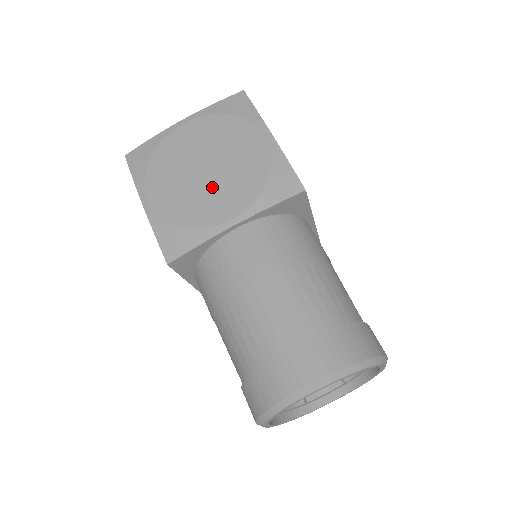
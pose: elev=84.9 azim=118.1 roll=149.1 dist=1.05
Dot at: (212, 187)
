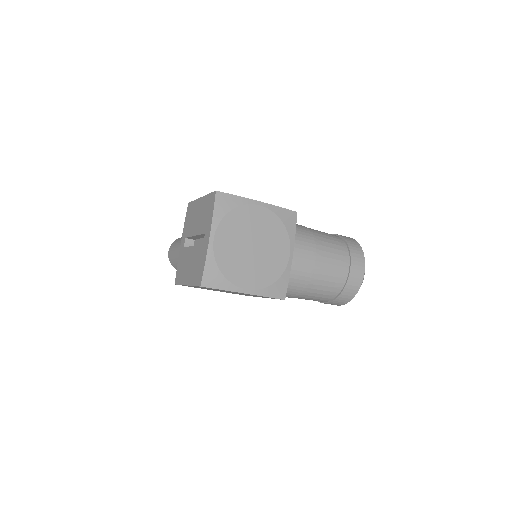
Dot at: (267, 252)
